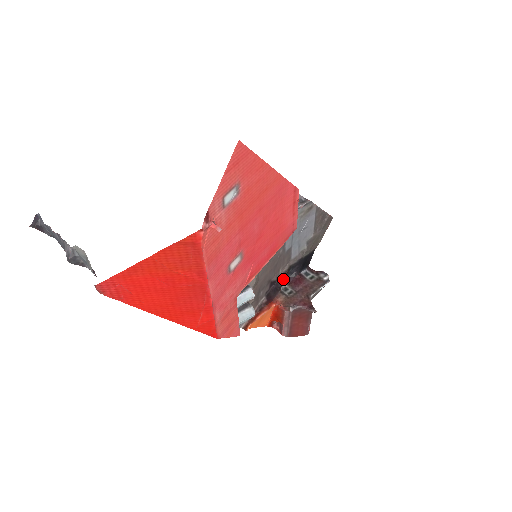
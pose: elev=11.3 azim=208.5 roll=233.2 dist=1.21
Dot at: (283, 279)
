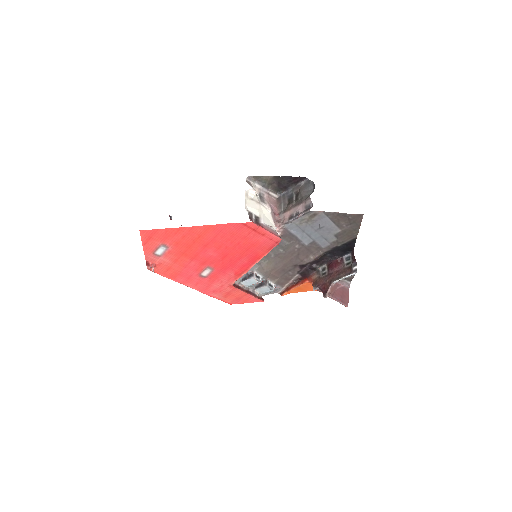
Dot at: (321, 261)
